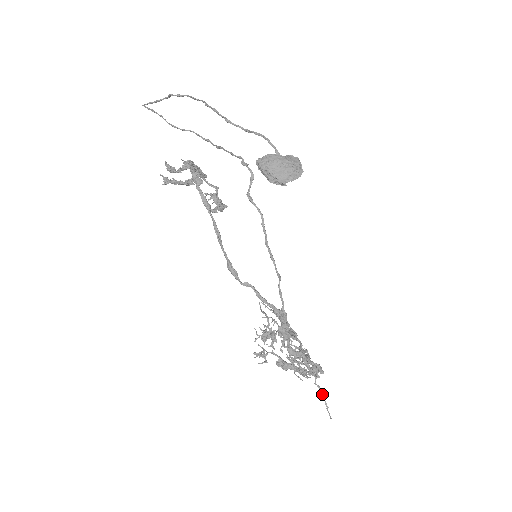
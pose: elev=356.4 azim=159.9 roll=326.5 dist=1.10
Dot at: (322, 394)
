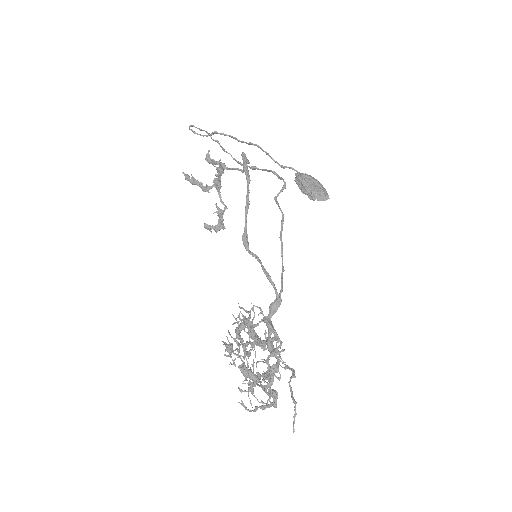
Dot at: (293, 397)
